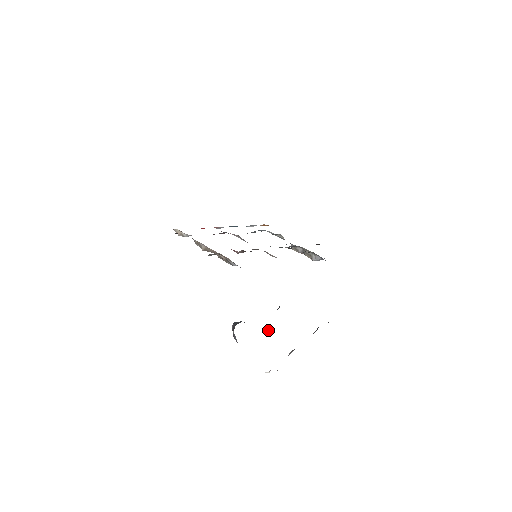
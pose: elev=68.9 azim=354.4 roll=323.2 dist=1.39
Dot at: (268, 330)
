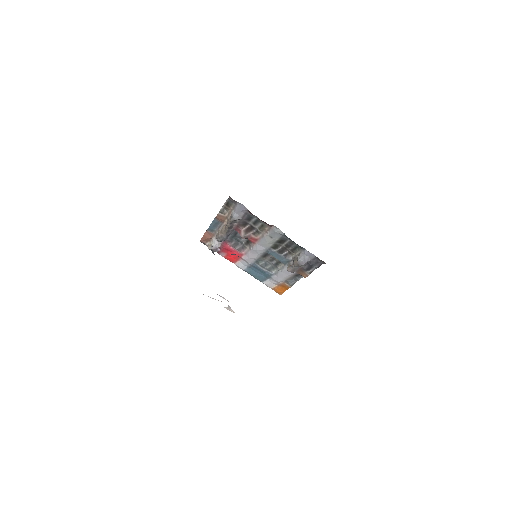
Dot at: occluded
